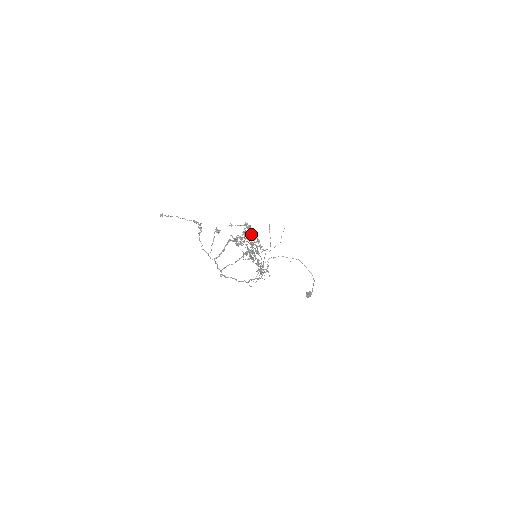
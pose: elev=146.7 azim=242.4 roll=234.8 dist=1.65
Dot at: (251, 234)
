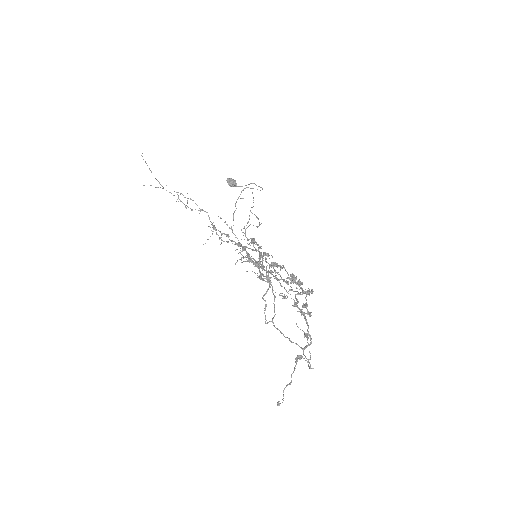
Dot at: (300, 282)
